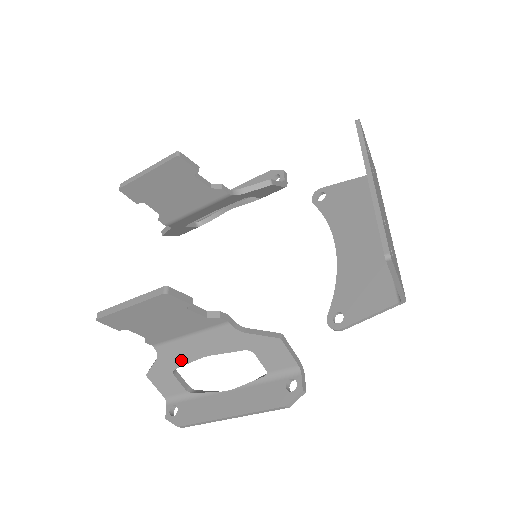
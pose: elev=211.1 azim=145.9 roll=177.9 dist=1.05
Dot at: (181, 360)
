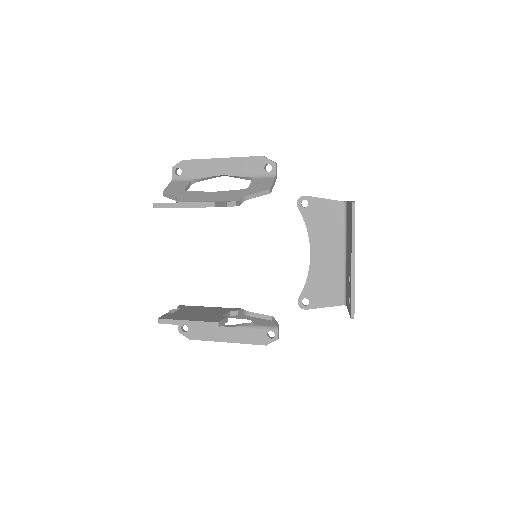
Dot at: occluded
